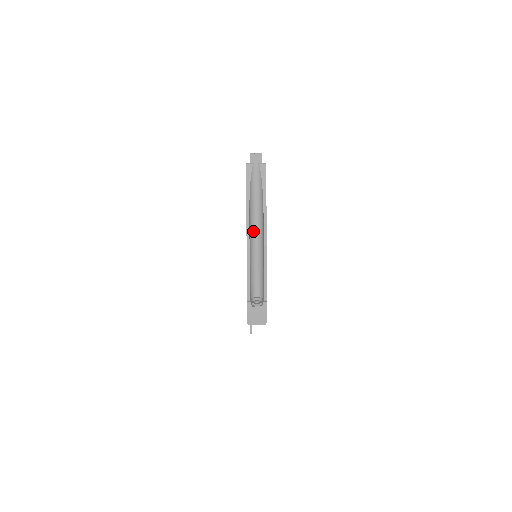
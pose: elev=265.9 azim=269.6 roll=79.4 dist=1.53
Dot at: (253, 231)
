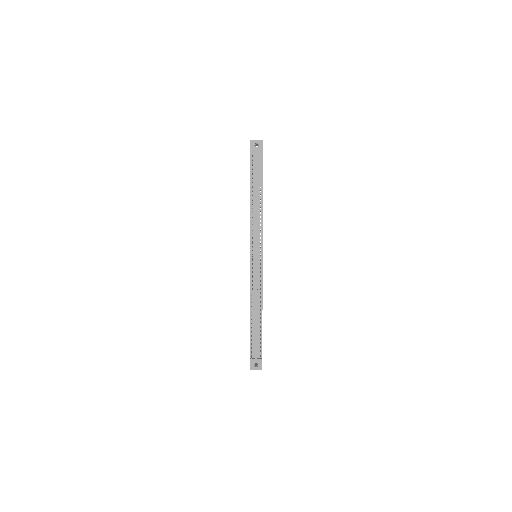
Dot at: occluded
